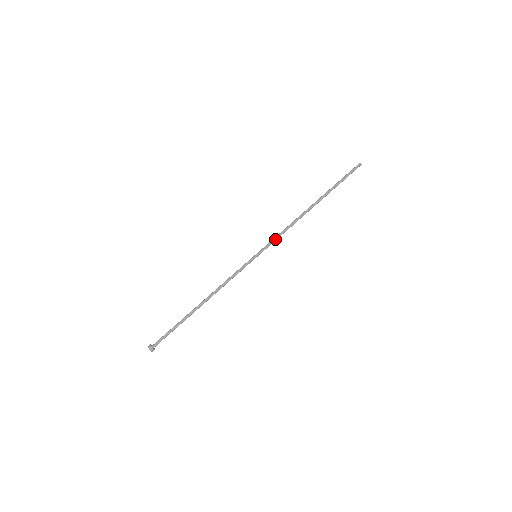
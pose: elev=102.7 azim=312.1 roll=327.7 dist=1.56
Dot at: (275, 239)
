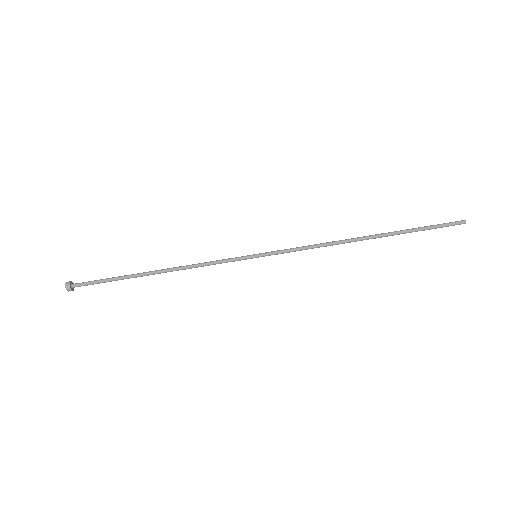
Dot at: (292, 250)
